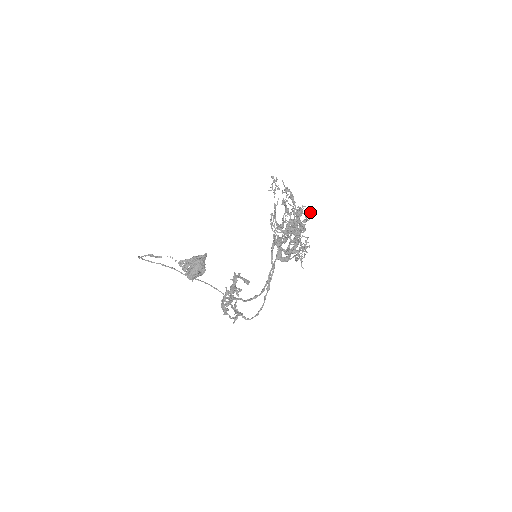
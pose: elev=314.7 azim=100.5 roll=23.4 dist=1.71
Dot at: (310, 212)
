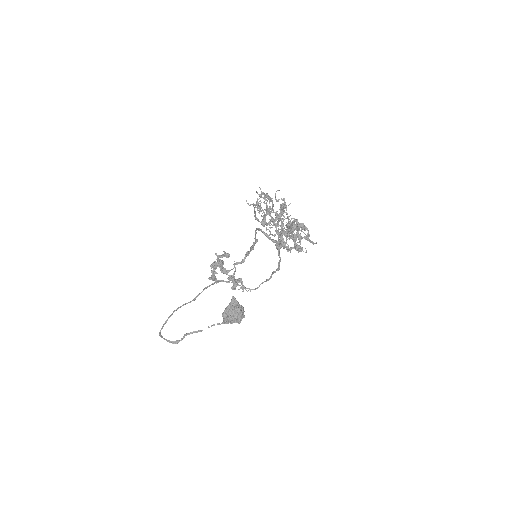
Dot at: occluded
